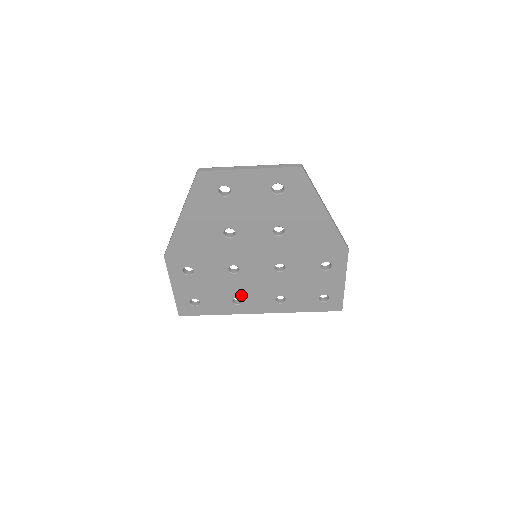
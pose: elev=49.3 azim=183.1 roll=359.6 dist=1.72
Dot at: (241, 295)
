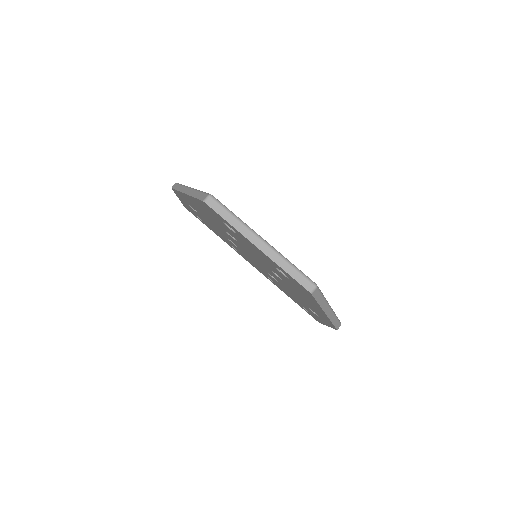
Dot at: occluded
